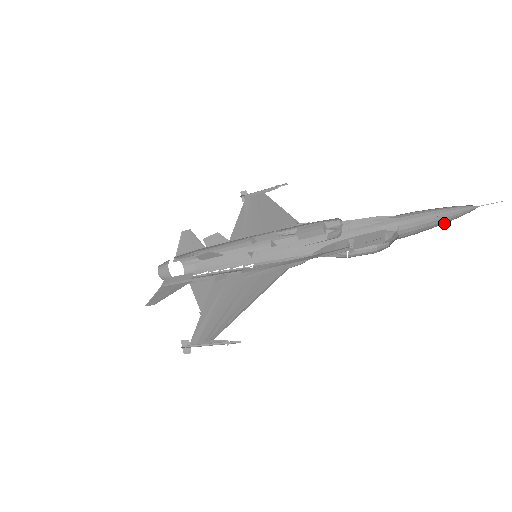
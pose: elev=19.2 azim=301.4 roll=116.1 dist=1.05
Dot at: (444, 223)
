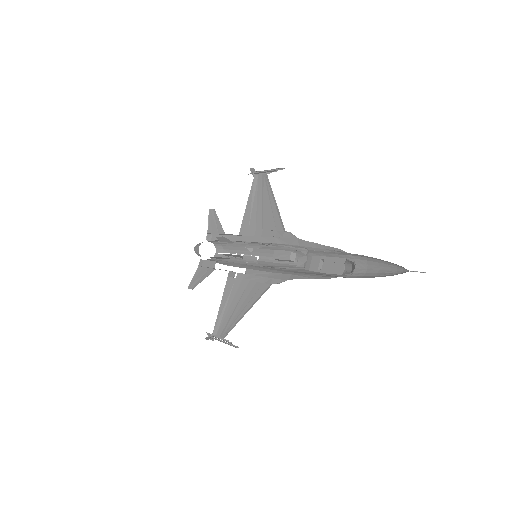
Dot at: (383, 275)
